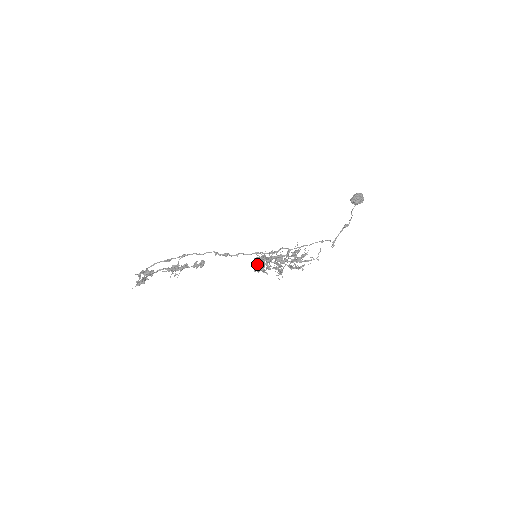
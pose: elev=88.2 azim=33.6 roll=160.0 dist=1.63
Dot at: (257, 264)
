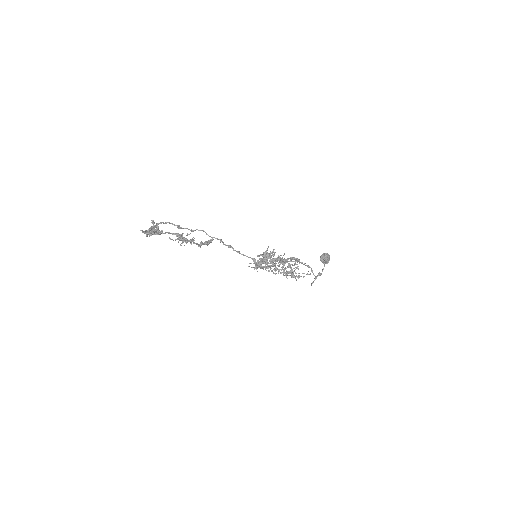
Dot at: (256, 265)
